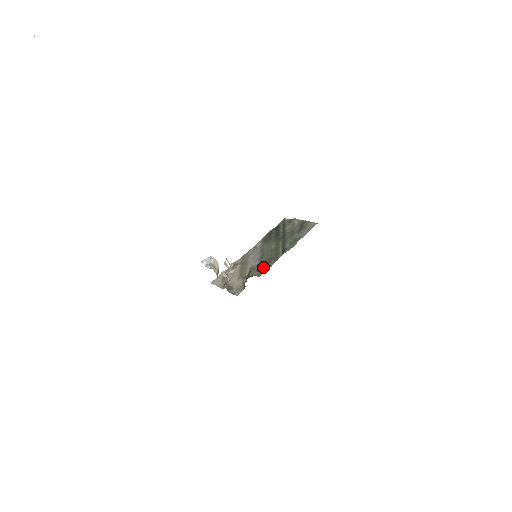
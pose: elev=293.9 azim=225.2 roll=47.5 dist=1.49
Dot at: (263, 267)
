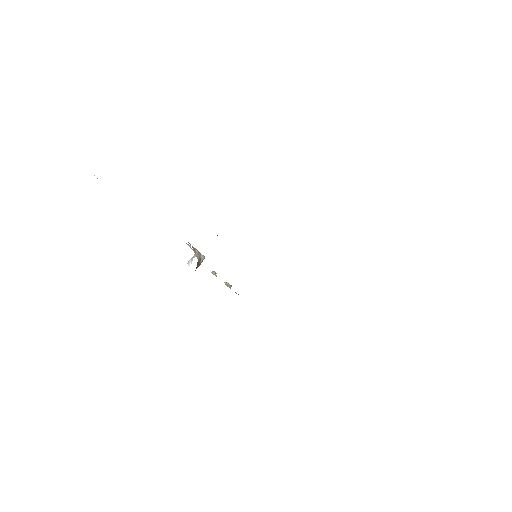
Dot at: occluded
